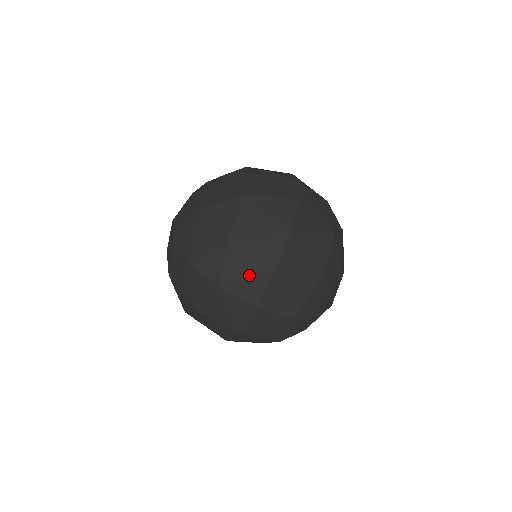
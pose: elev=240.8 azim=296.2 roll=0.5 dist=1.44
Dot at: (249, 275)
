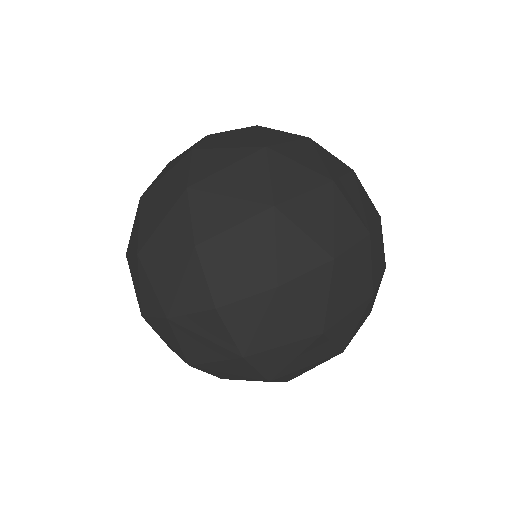
Dot at: occluded
